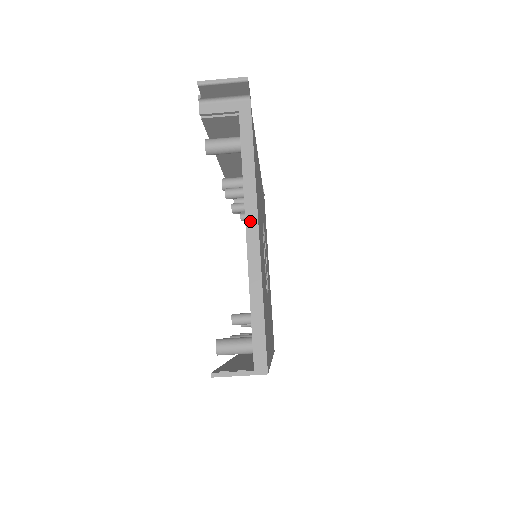
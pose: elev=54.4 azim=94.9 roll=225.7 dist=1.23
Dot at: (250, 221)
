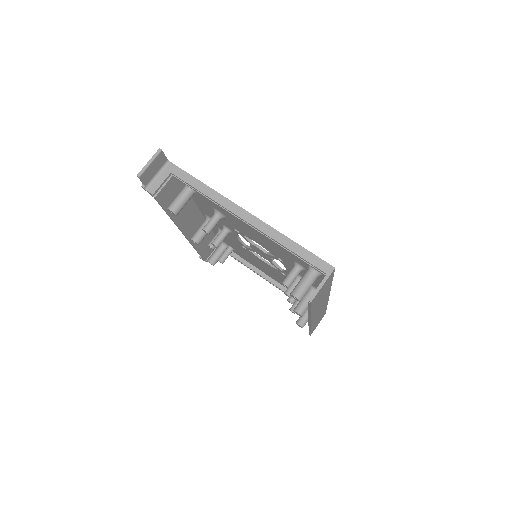
Dot at: (238, 212)
